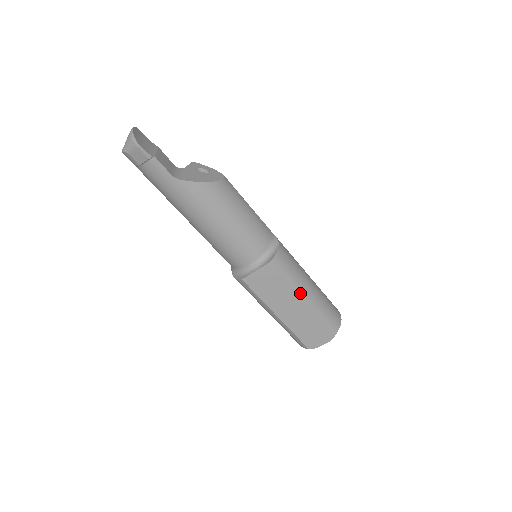
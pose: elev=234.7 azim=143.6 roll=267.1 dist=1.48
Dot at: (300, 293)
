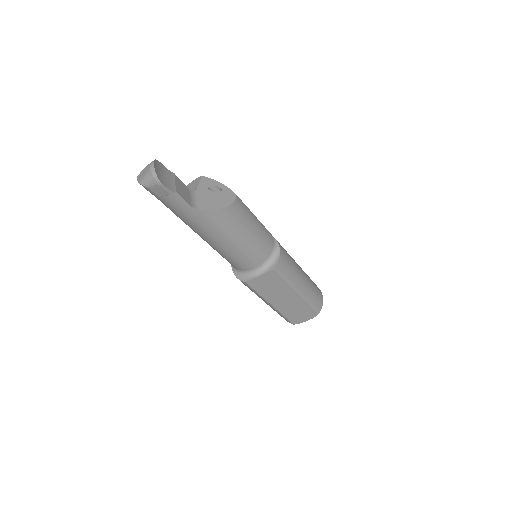
Dot at: (295, 288)
